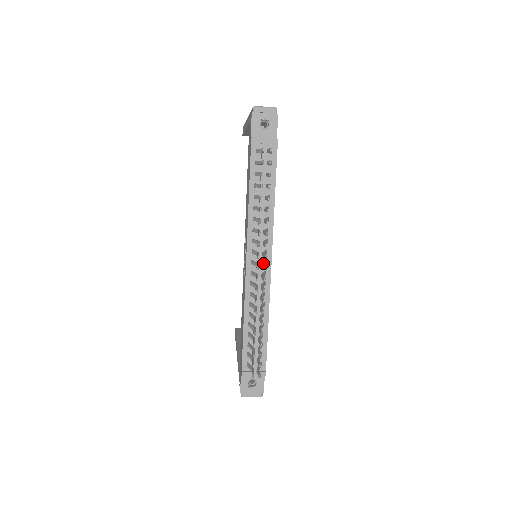
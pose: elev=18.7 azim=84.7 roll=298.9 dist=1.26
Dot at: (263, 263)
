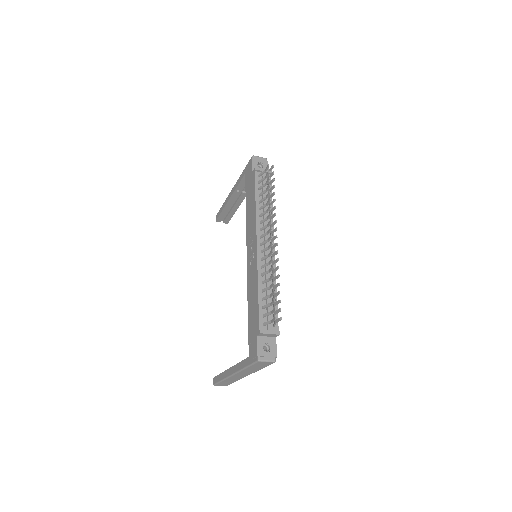
Dot at: (272, 239)
